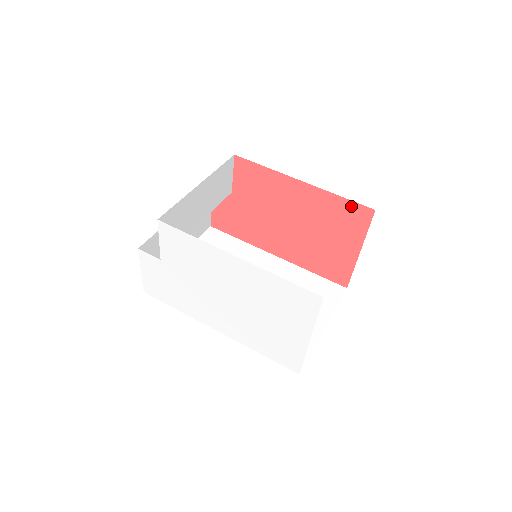
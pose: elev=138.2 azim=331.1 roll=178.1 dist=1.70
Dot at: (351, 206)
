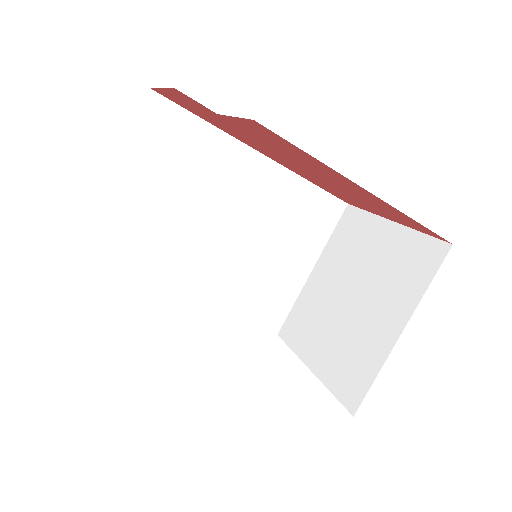
Dot at: (423, 228)
